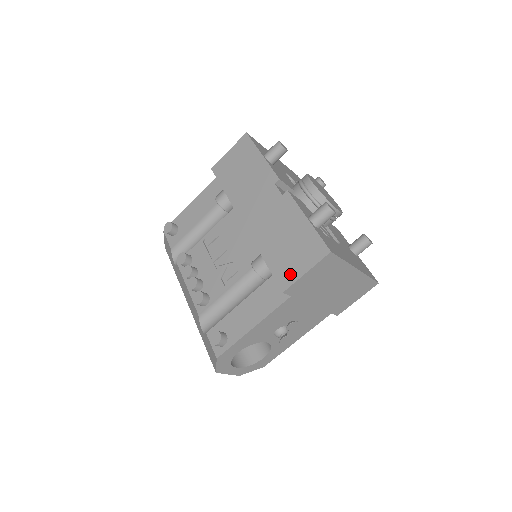
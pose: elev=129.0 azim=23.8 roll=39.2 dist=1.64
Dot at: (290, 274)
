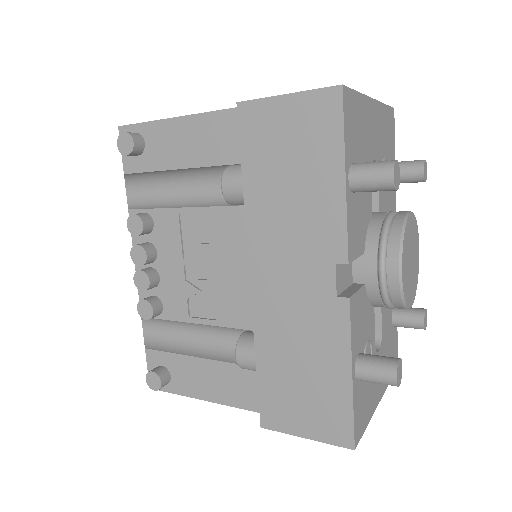
Dot at: (282, 418)
